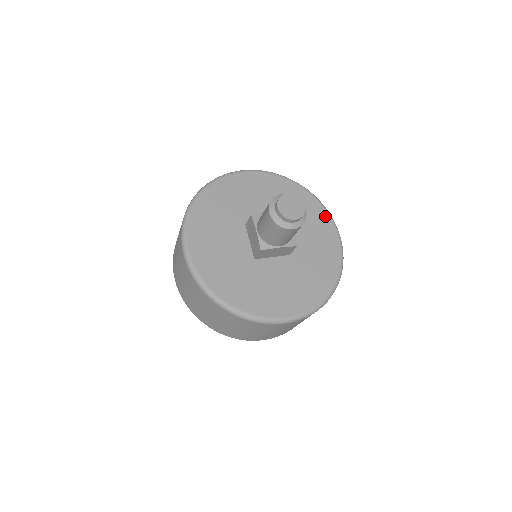
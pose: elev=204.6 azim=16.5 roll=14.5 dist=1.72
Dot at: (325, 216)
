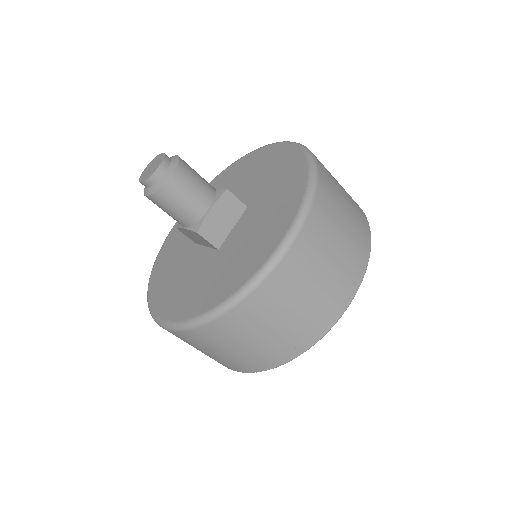
Dot at: (258, 153)
